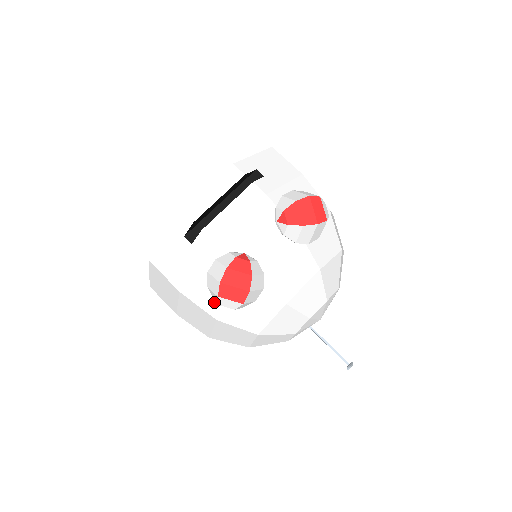
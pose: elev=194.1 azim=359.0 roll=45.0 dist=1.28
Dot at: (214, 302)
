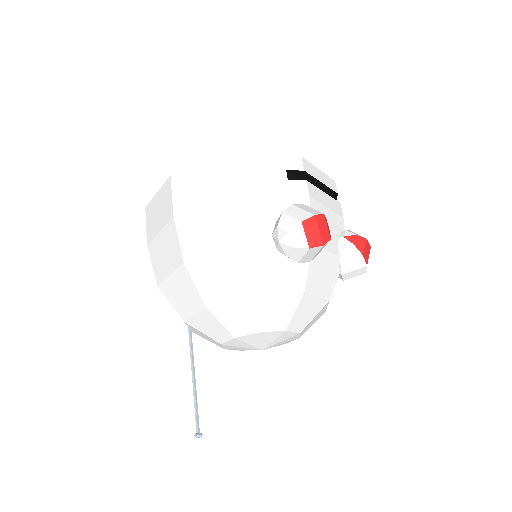
Dot at: (262, 231)
